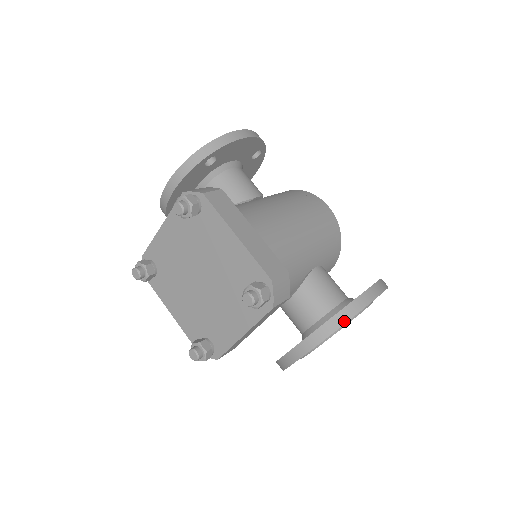
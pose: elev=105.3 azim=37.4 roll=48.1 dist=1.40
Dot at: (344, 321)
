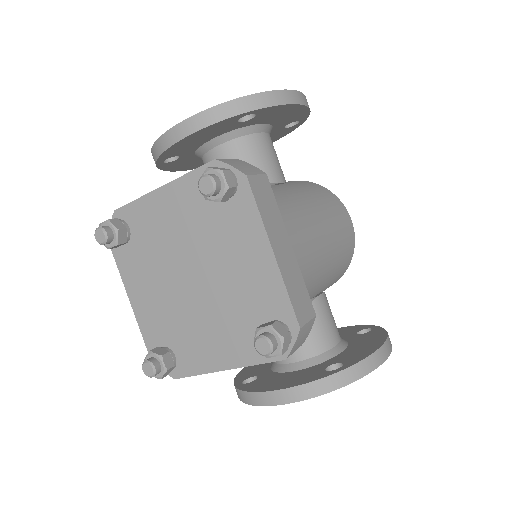
Dot at: (346, 382)
